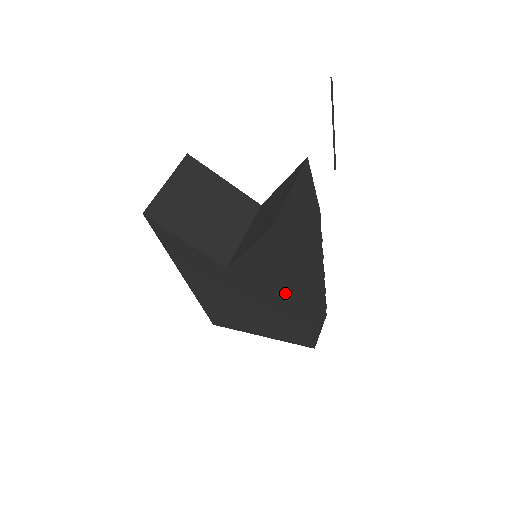
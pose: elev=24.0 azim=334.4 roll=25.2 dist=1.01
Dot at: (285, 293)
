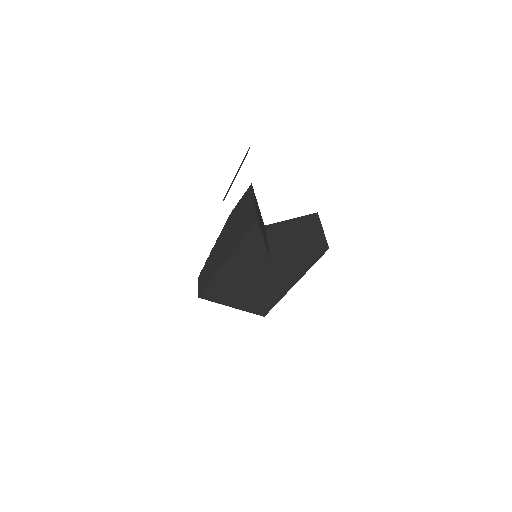
Dot at: (291, 282)
